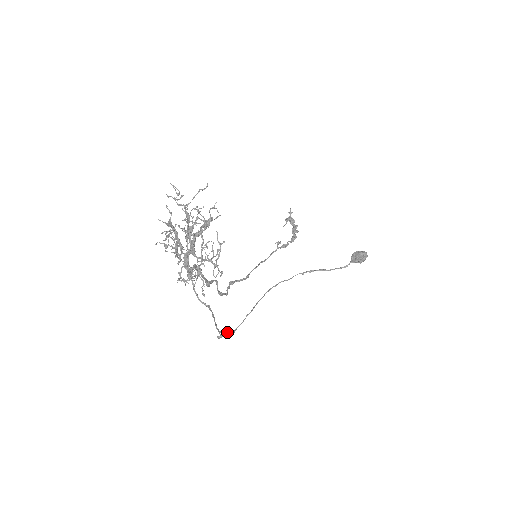
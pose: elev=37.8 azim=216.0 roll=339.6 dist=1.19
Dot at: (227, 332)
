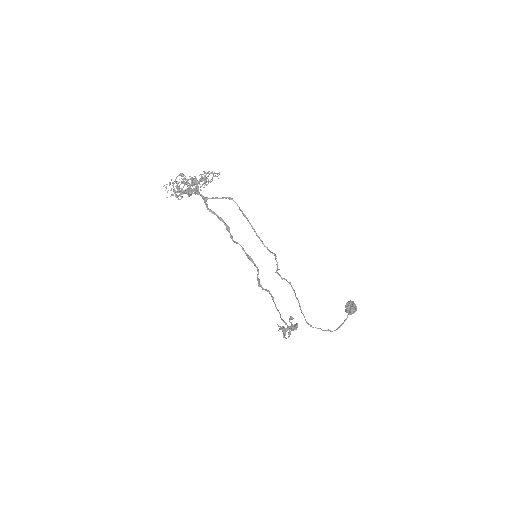
Dot at: occluded
